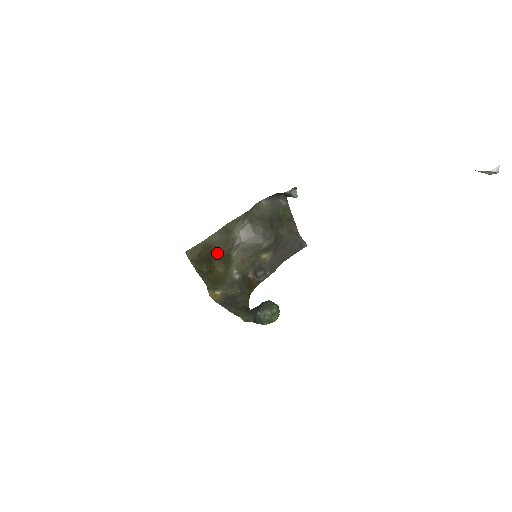
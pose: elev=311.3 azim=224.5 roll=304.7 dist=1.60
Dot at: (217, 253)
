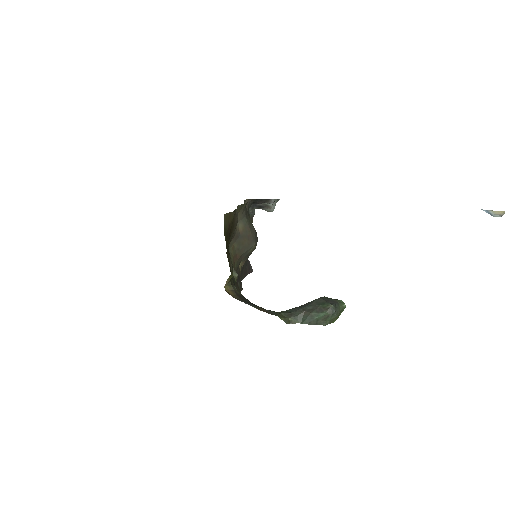
Dot at: (231, 235)
